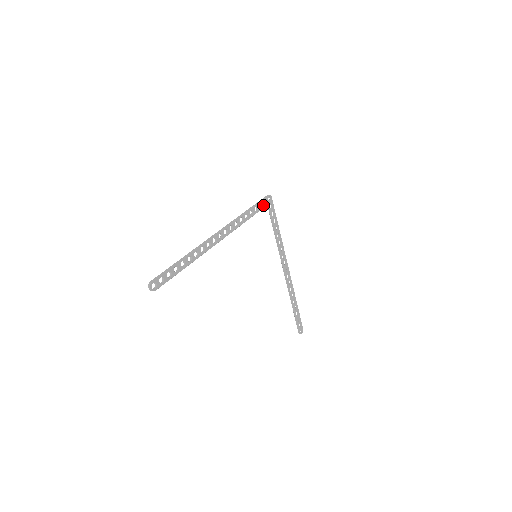
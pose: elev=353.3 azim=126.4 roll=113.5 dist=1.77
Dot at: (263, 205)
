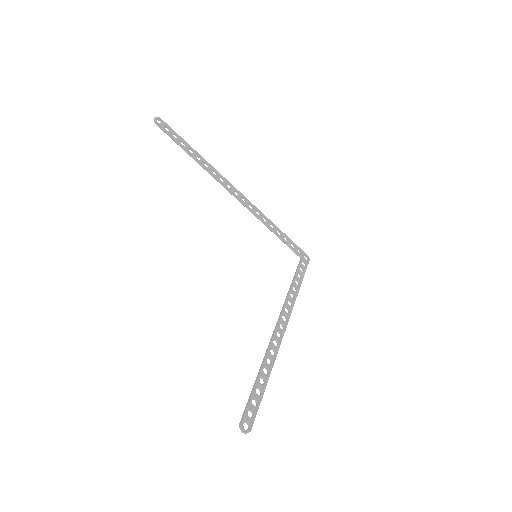
Dot at: (296, 249)
